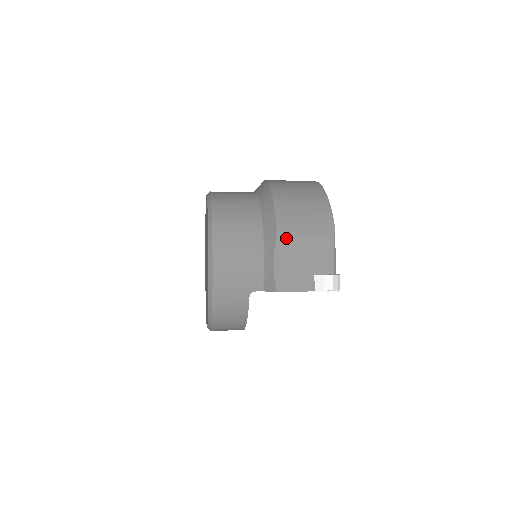
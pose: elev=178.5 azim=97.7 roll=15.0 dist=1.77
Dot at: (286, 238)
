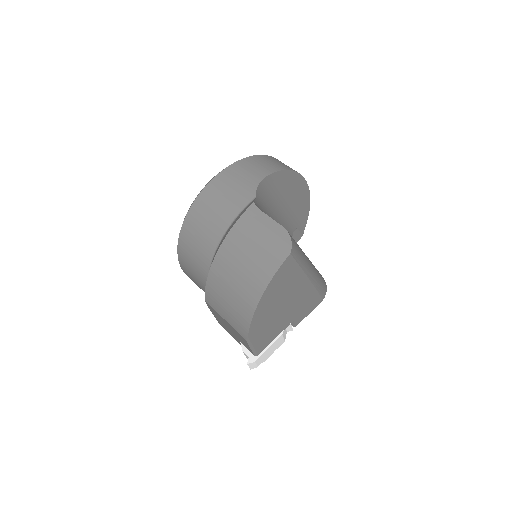
Dot at: (211, 307)
